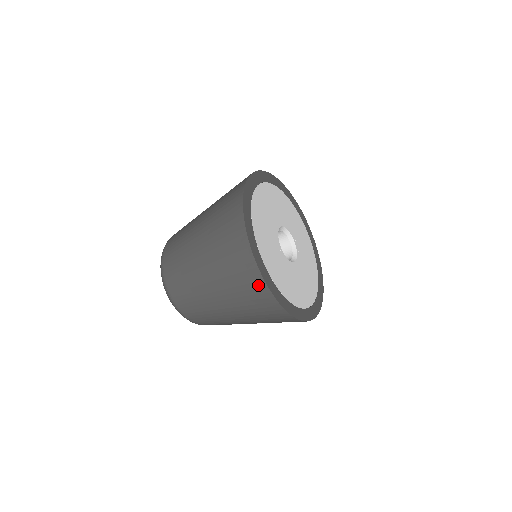
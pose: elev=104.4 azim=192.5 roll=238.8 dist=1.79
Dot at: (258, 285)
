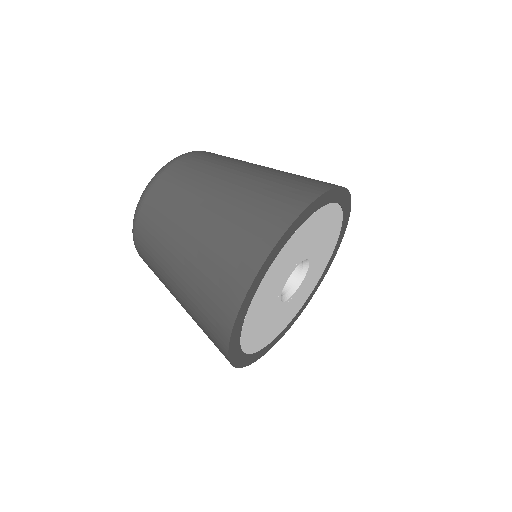
Dot at: (272, 229)
